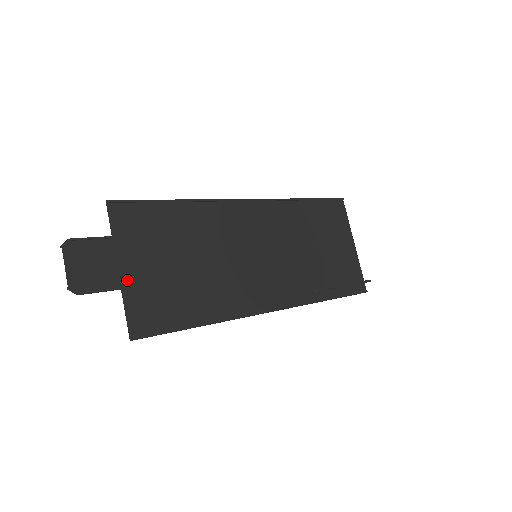
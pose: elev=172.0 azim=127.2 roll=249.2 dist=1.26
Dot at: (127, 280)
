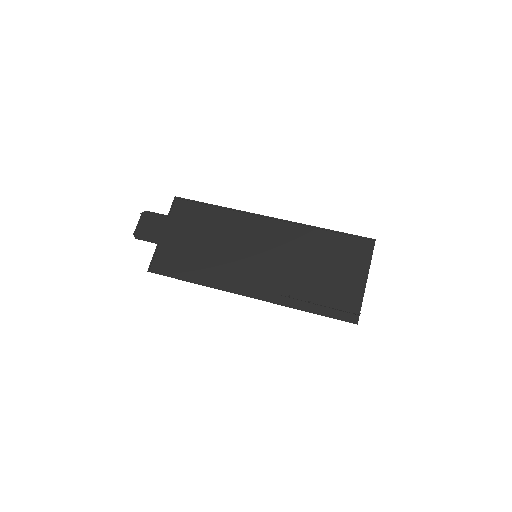
Dot at: (163, 240)
